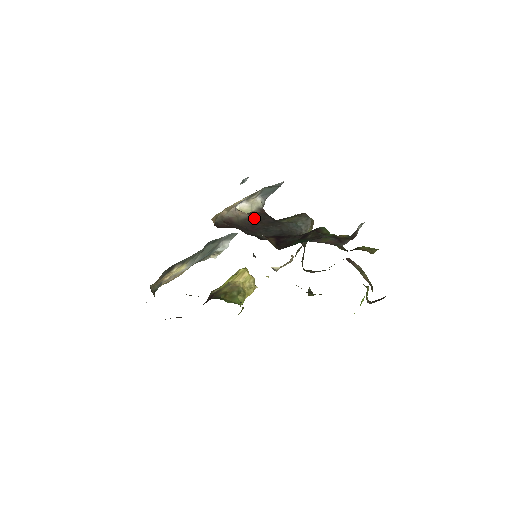
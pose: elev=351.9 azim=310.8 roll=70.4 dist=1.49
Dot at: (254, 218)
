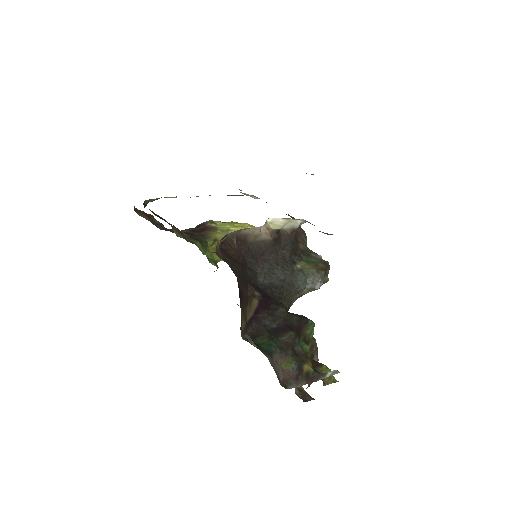
Dot at: (274, 243)
